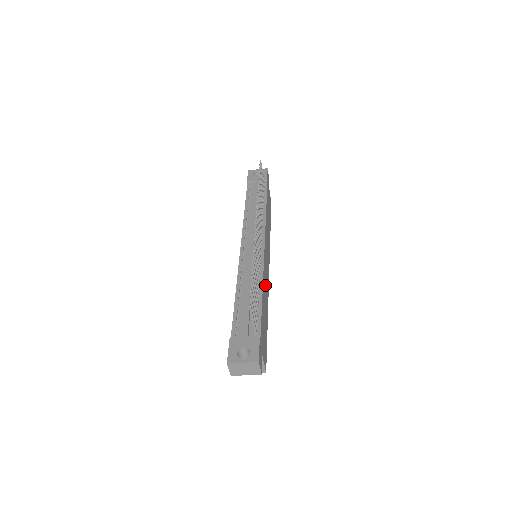
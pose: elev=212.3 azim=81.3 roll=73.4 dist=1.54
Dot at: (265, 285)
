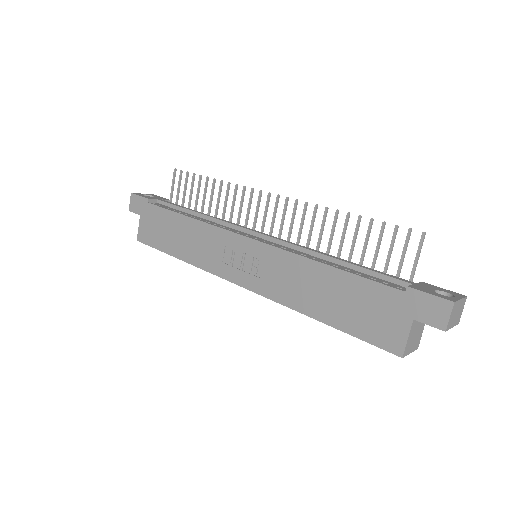
Dot at: occluded
